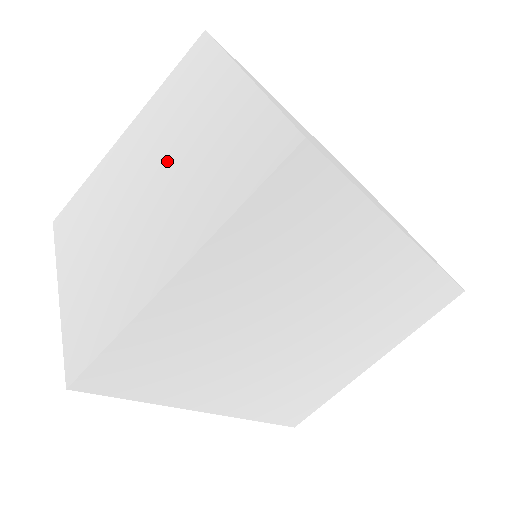
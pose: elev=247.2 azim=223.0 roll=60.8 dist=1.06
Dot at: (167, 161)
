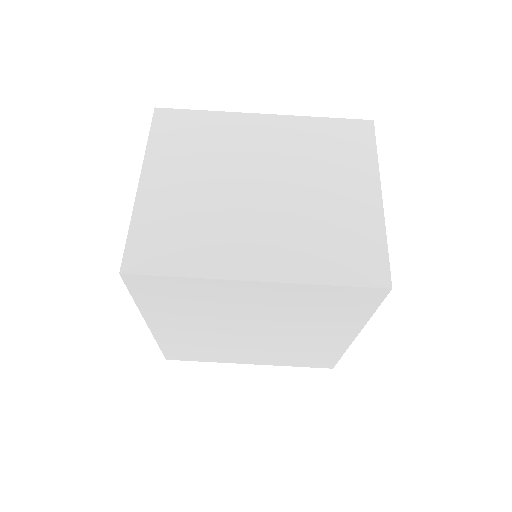
Dot at: (293, 189)
